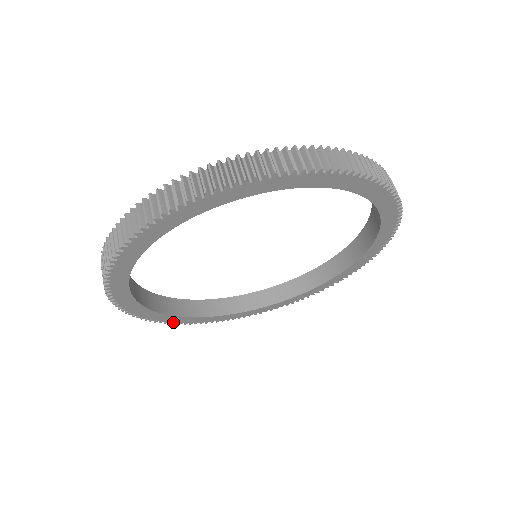
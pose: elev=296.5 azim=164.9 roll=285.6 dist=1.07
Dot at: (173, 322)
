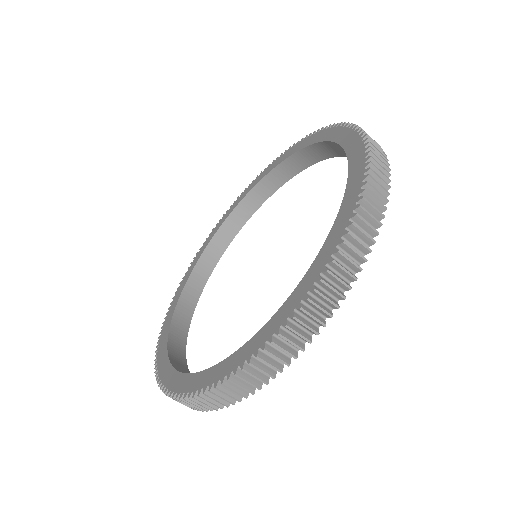
Dot at: occluded
